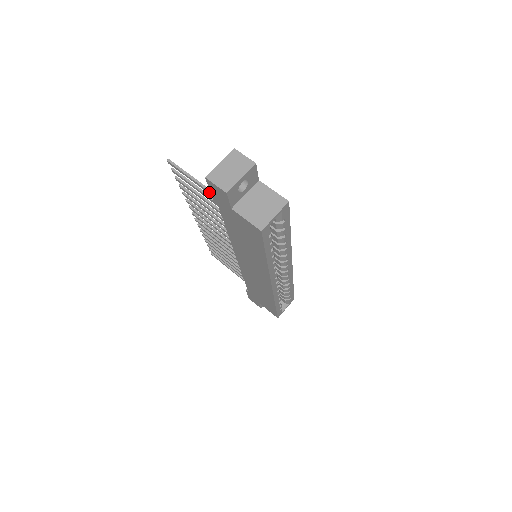
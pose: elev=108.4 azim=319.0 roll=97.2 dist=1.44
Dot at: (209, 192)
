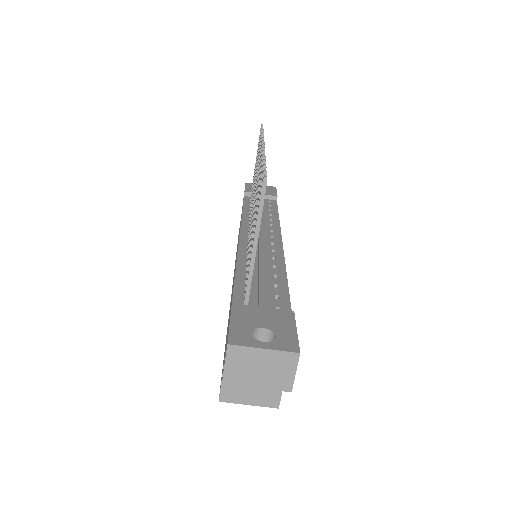
Dot at: (248, 277)
